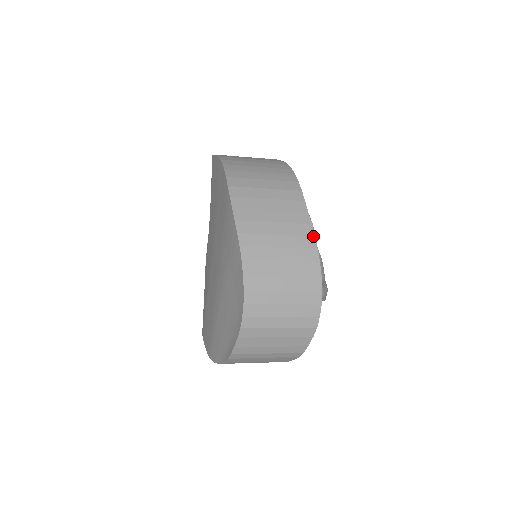
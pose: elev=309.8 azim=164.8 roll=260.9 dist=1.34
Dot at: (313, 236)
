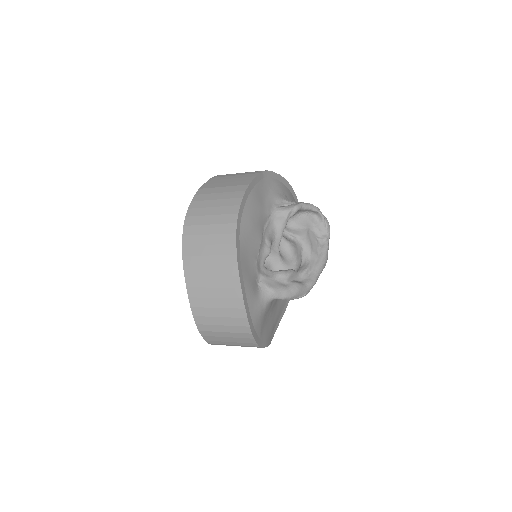
Dot at: (236, 265)
